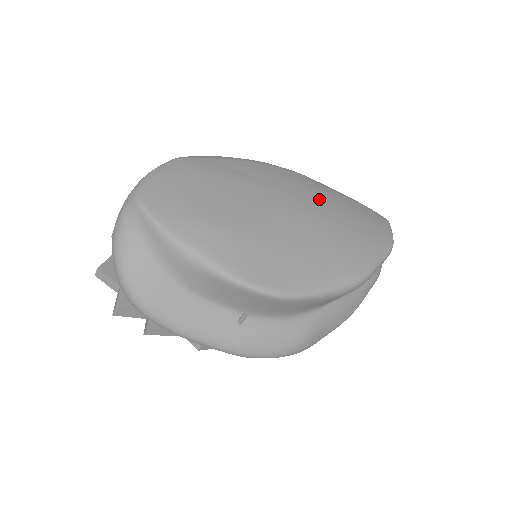
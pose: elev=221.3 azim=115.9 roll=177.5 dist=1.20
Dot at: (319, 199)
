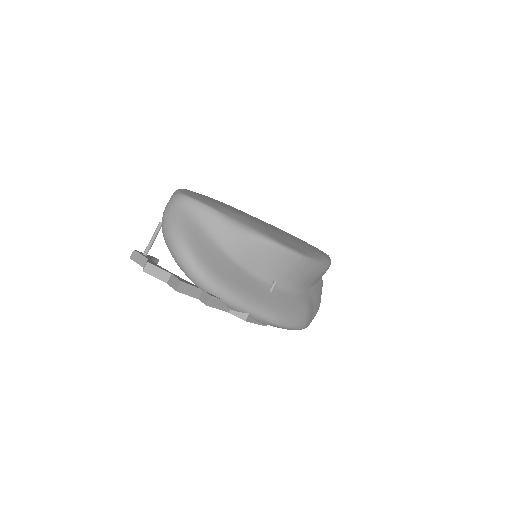
Dot at: occluded
